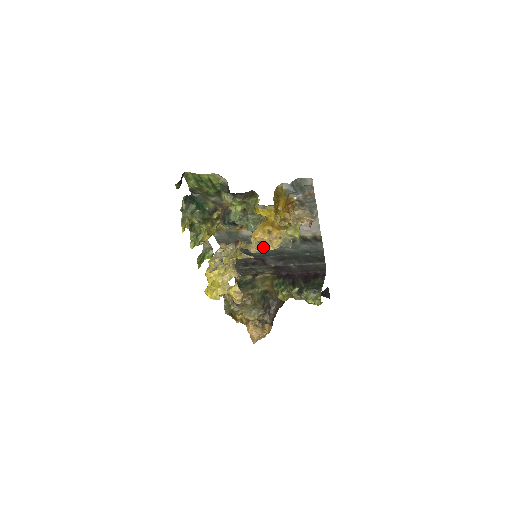
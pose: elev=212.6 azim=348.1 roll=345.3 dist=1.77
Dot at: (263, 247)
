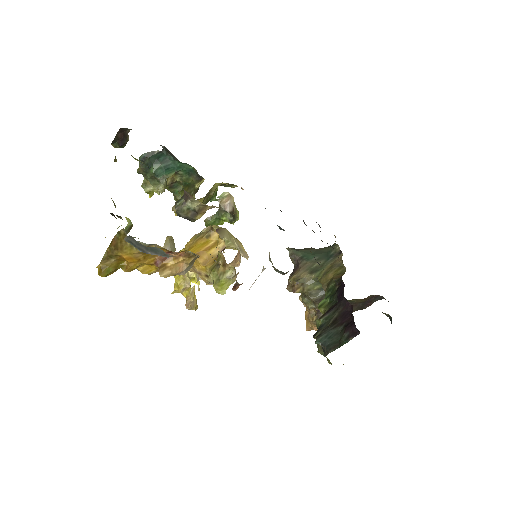
Dot at: occluded
